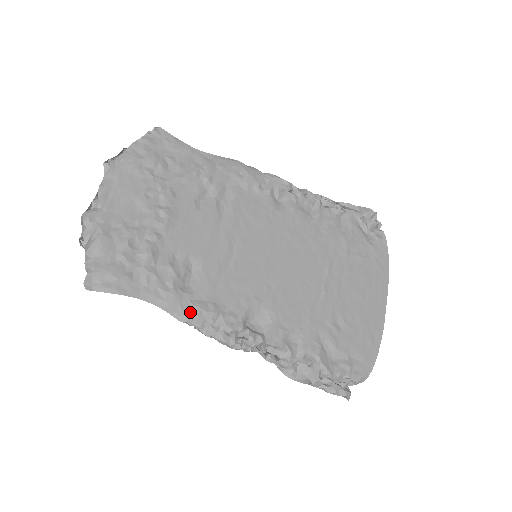
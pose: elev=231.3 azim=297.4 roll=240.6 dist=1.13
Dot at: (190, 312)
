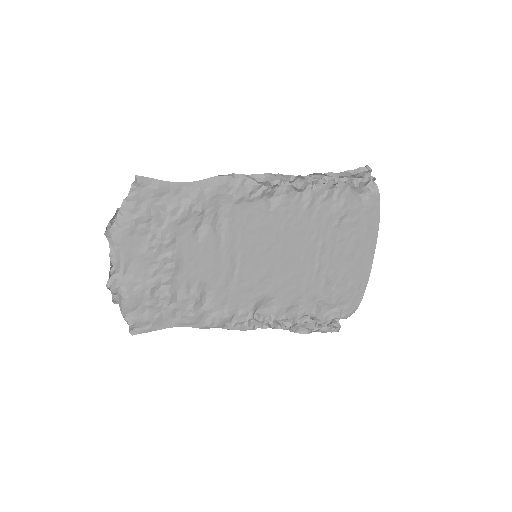
Dot at: (211, 323)
